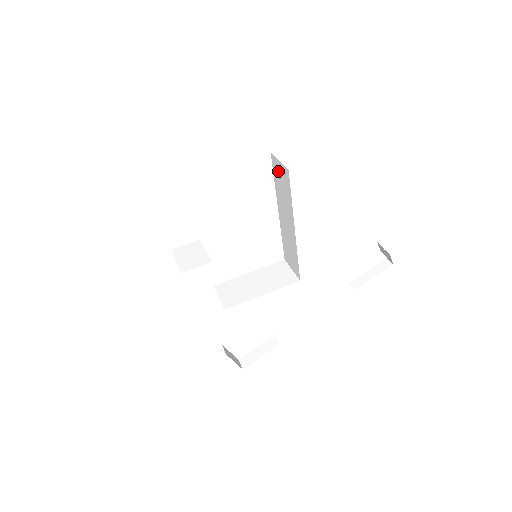
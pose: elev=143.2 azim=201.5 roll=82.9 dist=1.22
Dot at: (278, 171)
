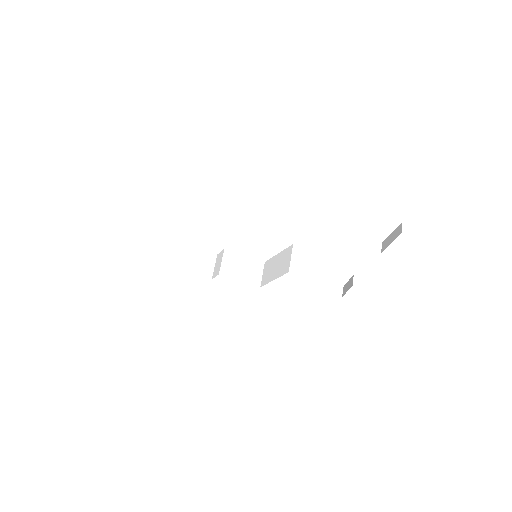
Dot at: occluded
